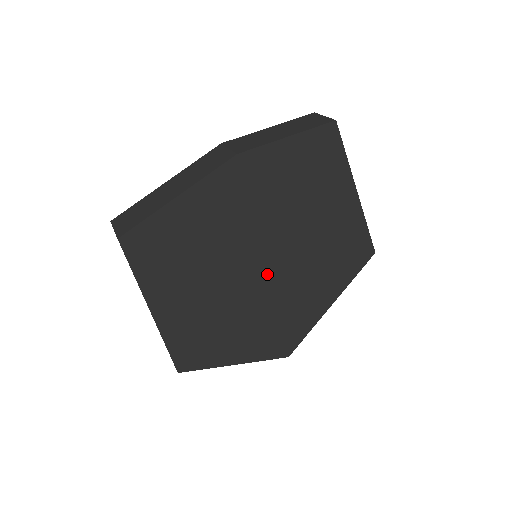
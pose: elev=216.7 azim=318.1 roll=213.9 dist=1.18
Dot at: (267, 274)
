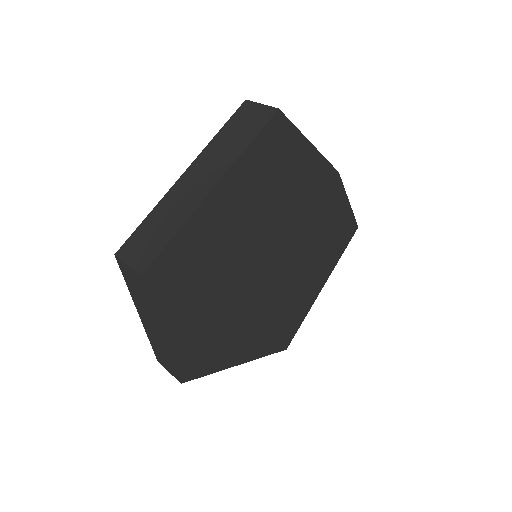
Dot at: (262, 275)
